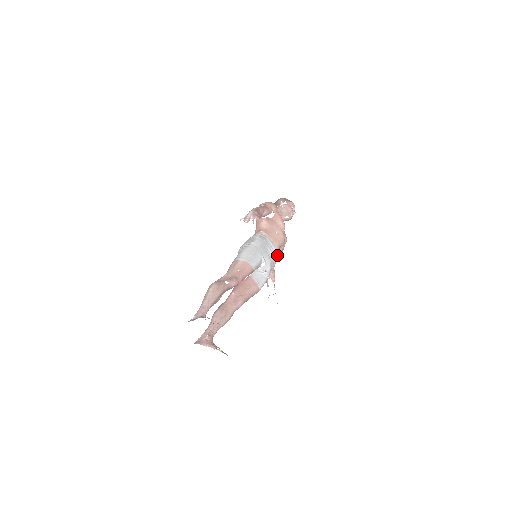
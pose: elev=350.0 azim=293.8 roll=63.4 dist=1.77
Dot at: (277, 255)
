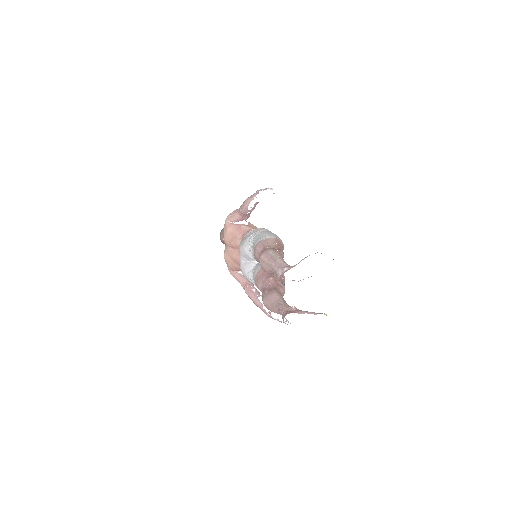
Dot at: occluded
